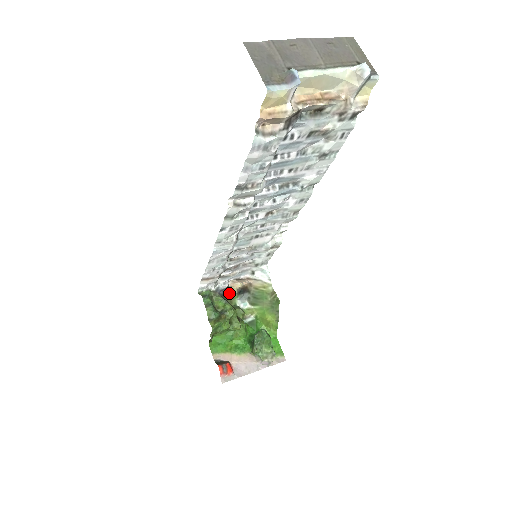
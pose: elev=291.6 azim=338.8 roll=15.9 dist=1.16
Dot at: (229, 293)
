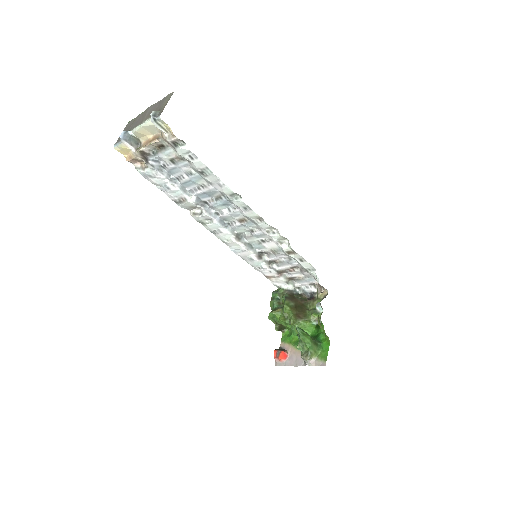
Dot at: (316, 297)
